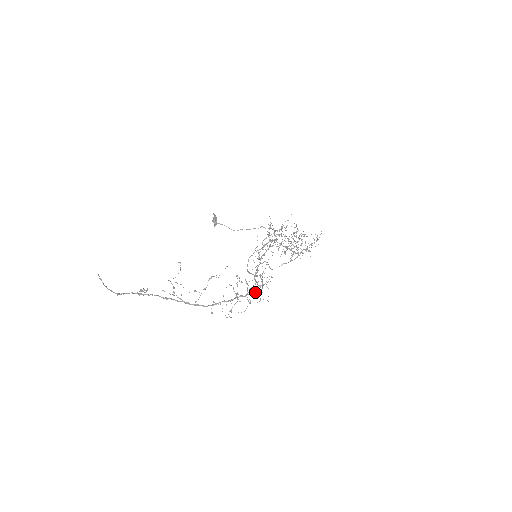
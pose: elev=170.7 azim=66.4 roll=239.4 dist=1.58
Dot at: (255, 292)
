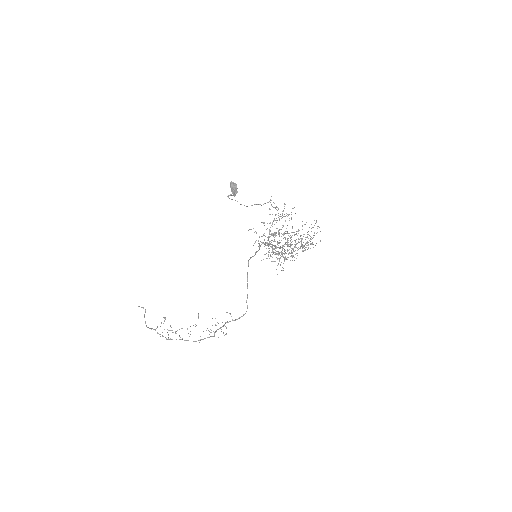
Dot at: occluded
